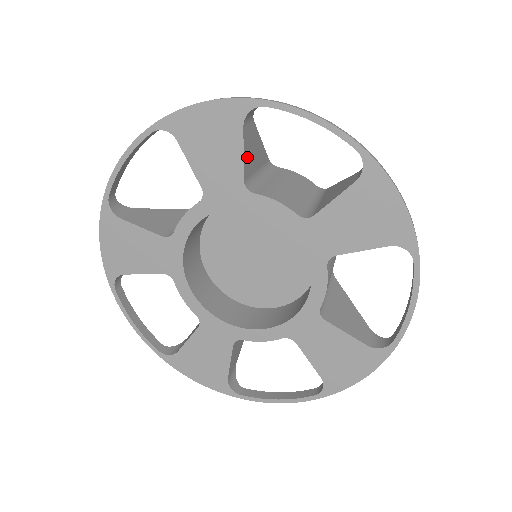
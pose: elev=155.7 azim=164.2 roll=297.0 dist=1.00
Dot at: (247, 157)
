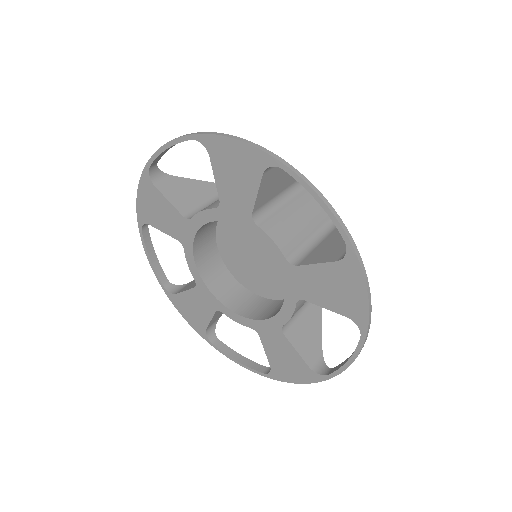
Dot at: (263, 193)
